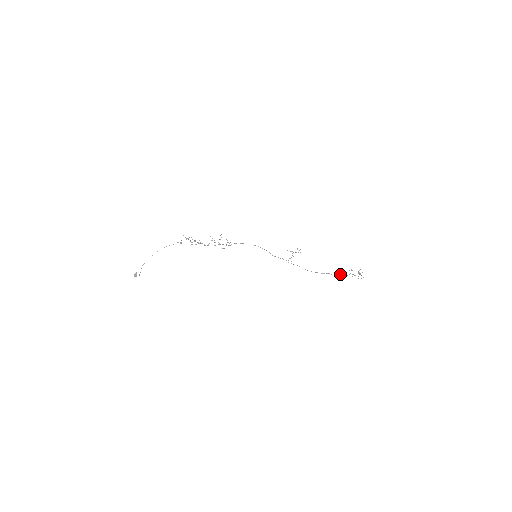
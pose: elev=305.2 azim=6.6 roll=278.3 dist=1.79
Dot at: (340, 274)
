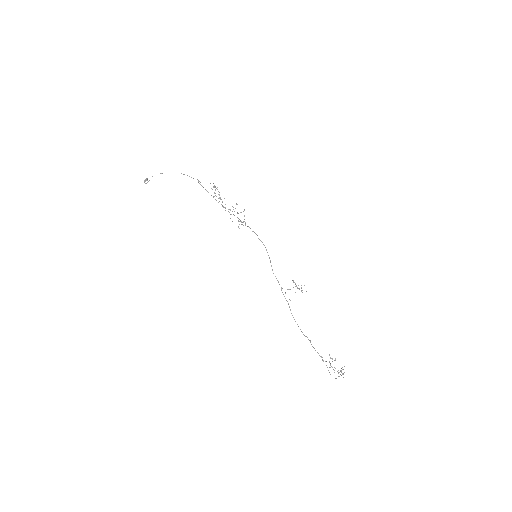
Dot at: occluded
